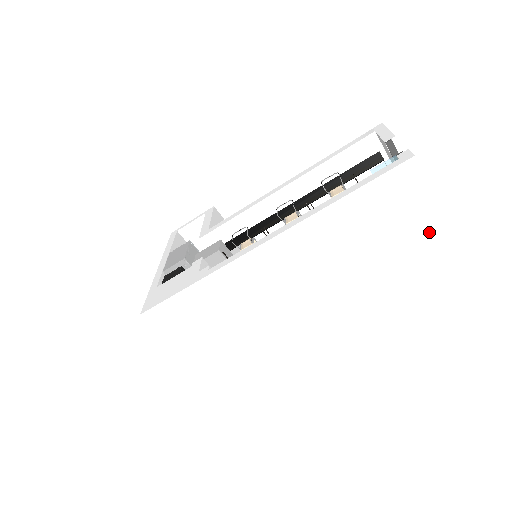
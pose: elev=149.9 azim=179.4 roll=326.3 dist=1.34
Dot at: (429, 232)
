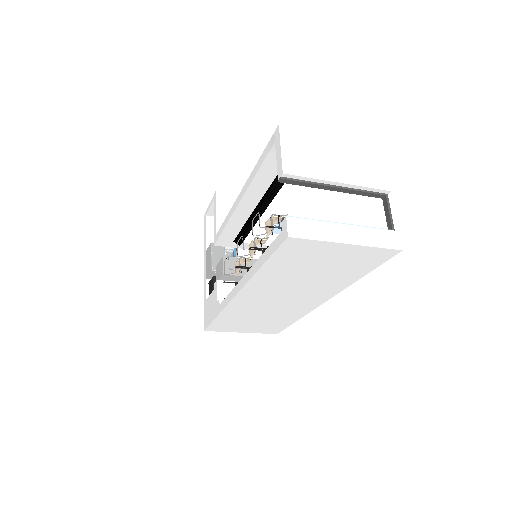
Dot at: (356, 254)
